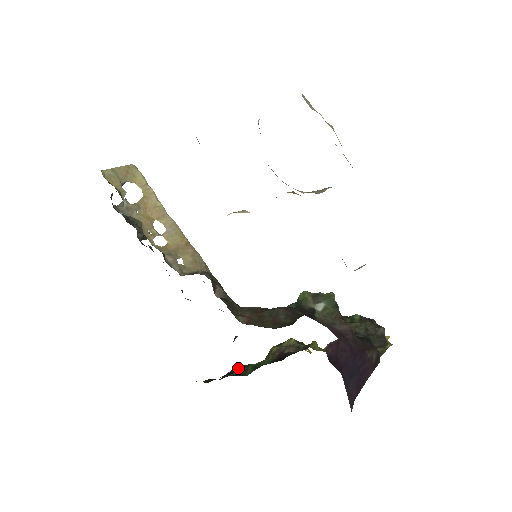
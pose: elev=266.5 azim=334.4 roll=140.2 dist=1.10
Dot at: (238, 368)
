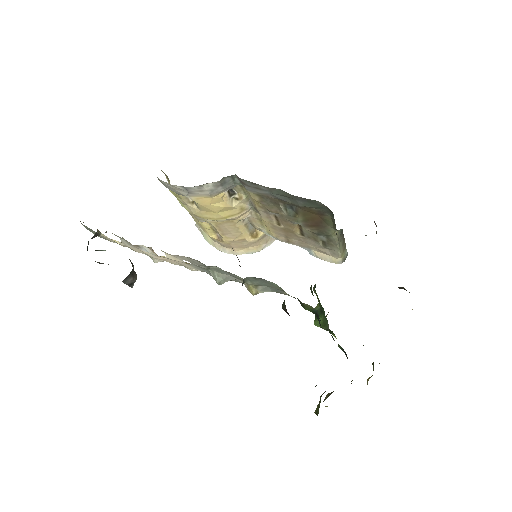
Dot at: occluded
